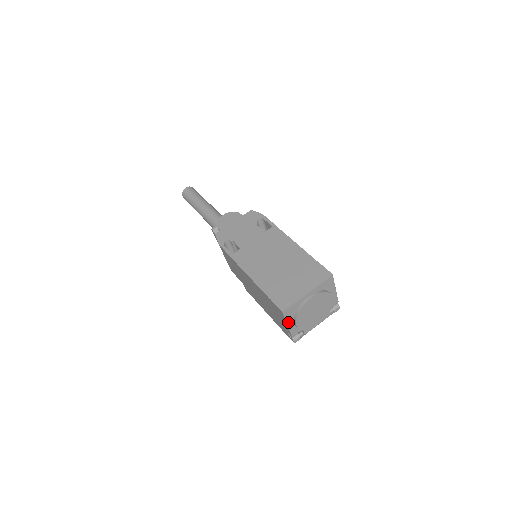
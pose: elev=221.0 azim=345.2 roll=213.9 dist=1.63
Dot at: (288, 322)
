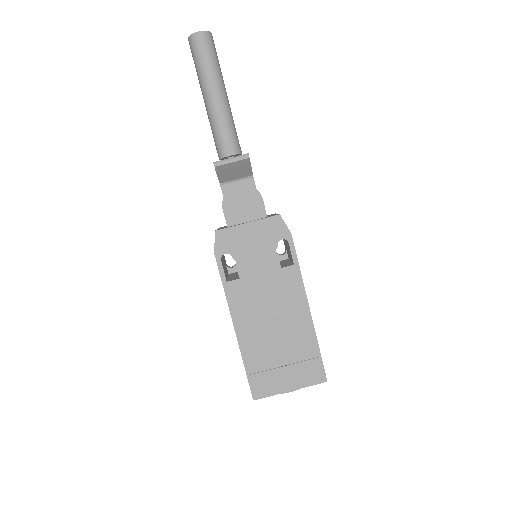
Dot at: occluded
